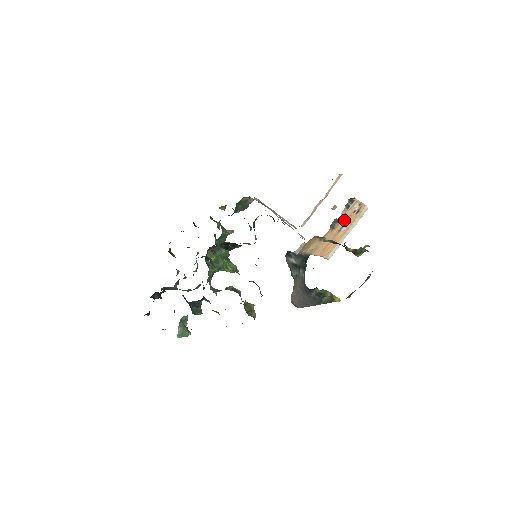
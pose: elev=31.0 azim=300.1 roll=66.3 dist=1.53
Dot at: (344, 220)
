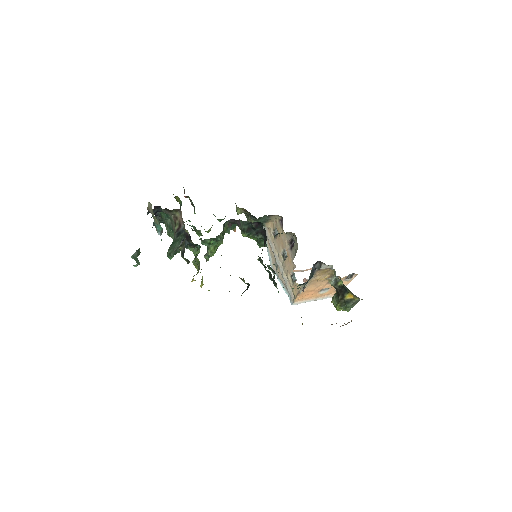
Dot at: occluded
